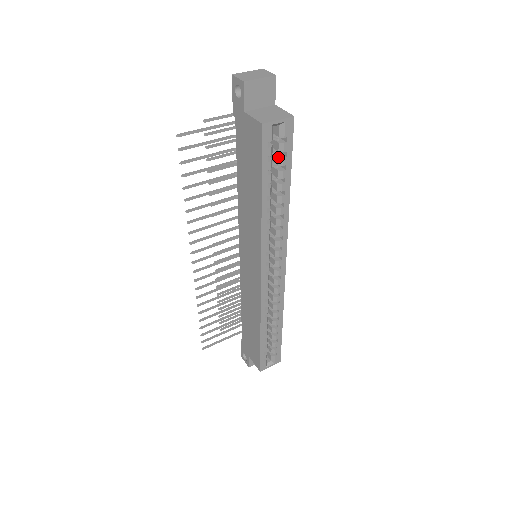
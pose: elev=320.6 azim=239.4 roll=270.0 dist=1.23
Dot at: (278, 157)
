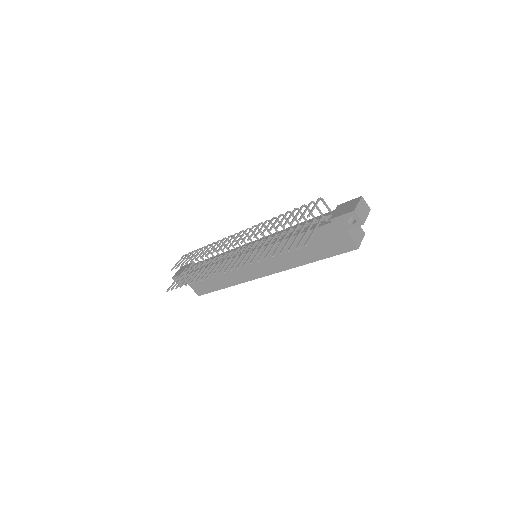
Dot at: occluded
